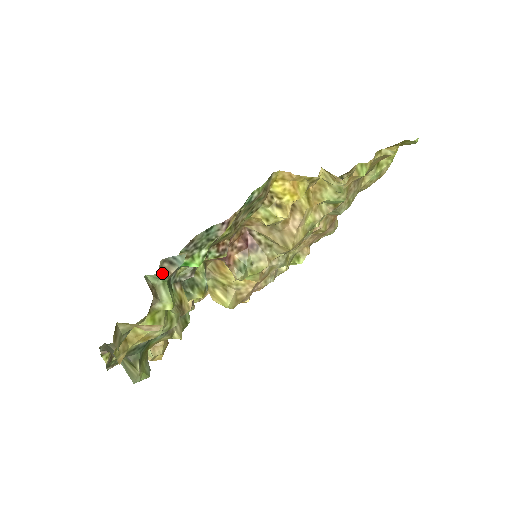
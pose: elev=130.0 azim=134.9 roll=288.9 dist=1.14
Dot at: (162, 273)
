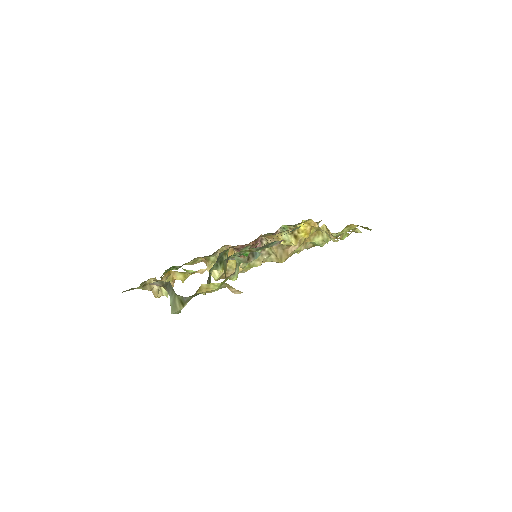
Dot at: (247, 260)
